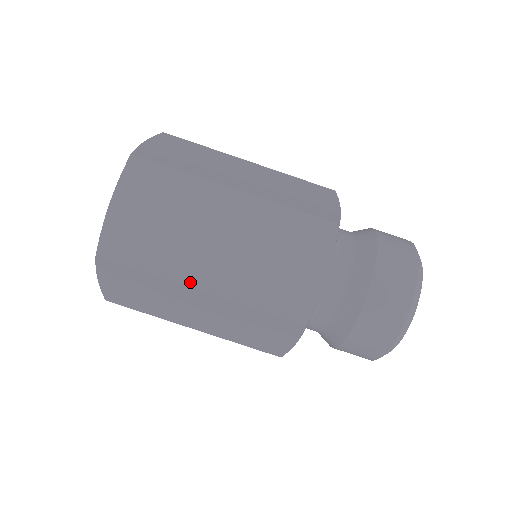
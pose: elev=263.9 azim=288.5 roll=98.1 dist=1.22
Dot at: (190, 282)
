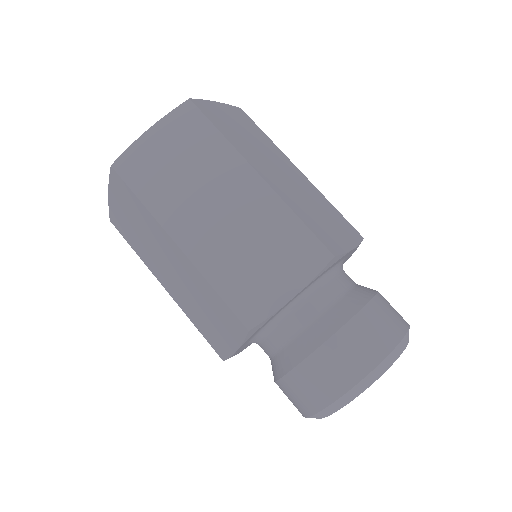
Dot at: (252, 164)
